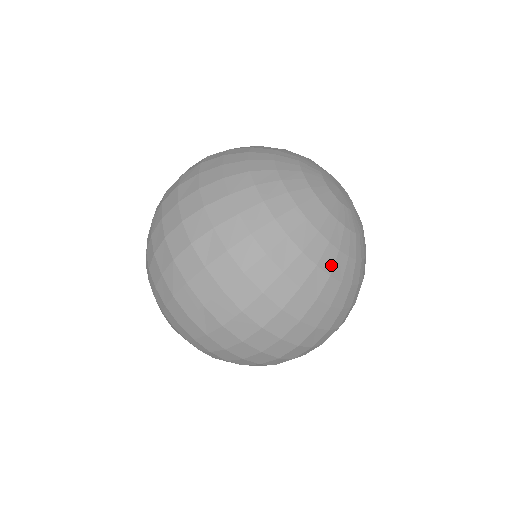
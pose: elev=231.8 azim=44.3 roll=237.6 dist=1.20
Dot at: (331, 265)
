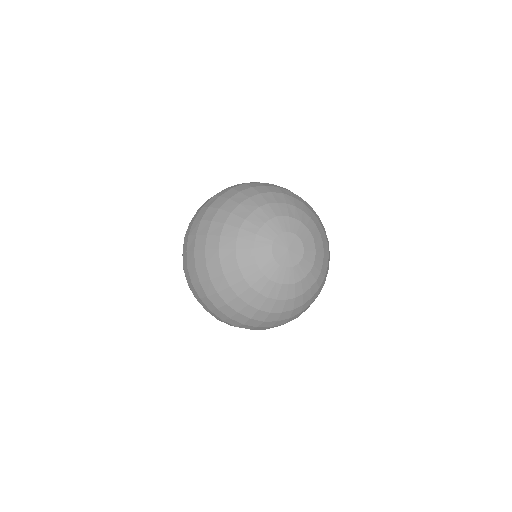
Dot at: (271, 308)
